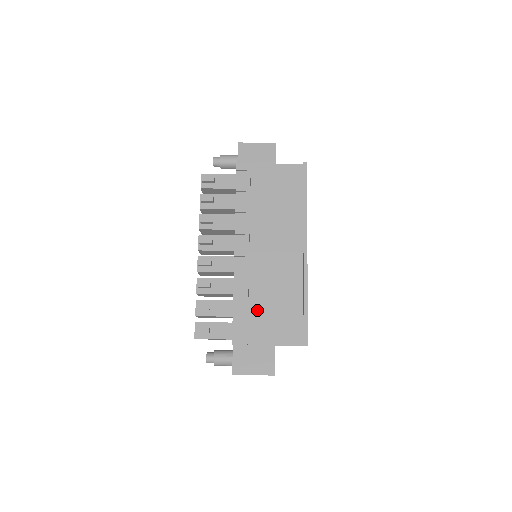
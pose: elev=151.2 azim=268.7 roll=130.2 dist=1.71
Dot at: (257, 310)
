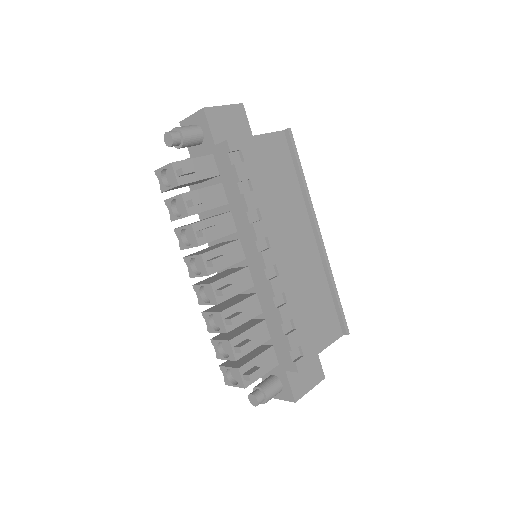
Dot at: (301, 321)
